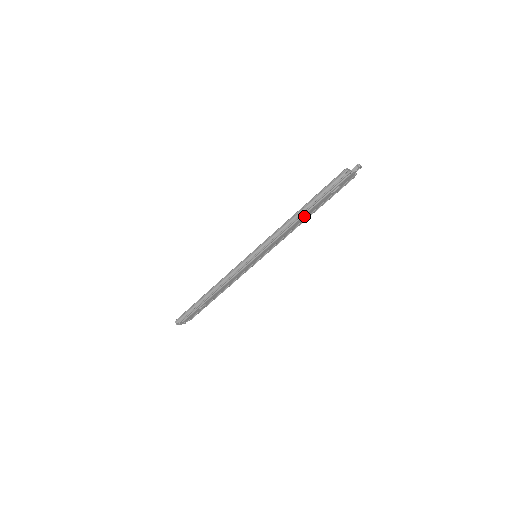
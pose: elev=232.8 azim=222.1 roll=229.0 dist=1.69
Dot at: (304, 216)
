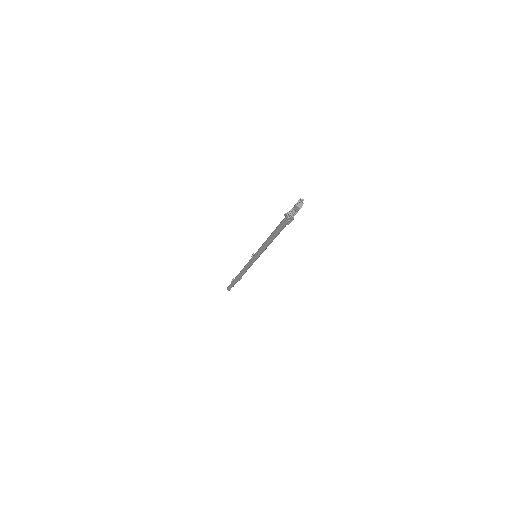
Dot at: occluded
